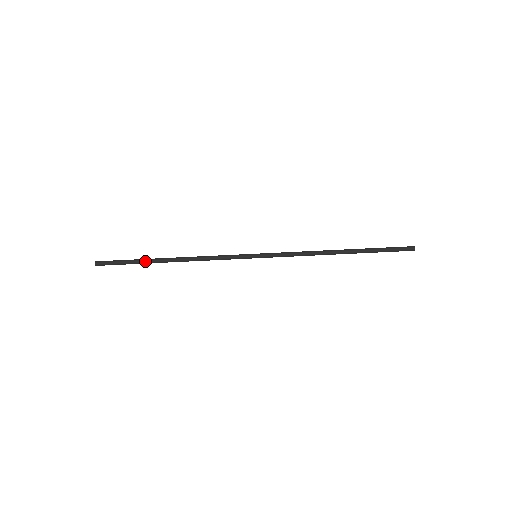
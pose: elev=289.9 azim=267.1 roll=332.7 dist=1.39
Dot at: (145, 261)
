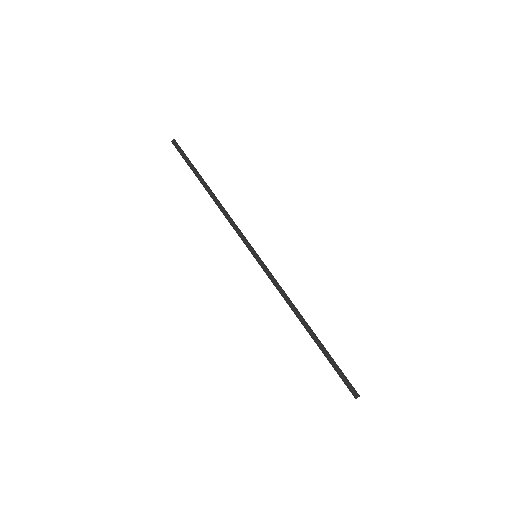
Dot at: (196, 174)
